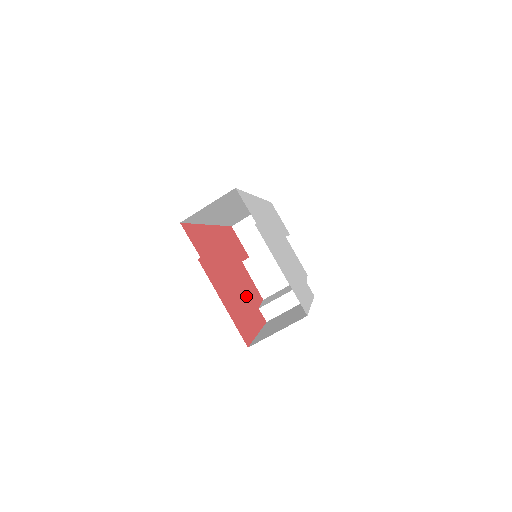
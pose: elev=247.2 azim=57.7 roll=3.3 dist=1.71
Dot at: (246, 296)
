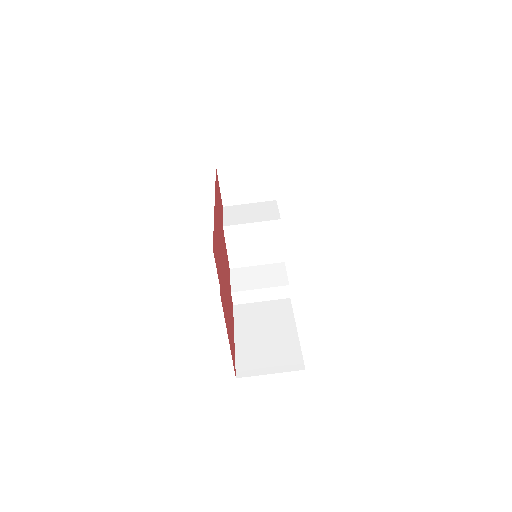
Dot at: (228, 289)
